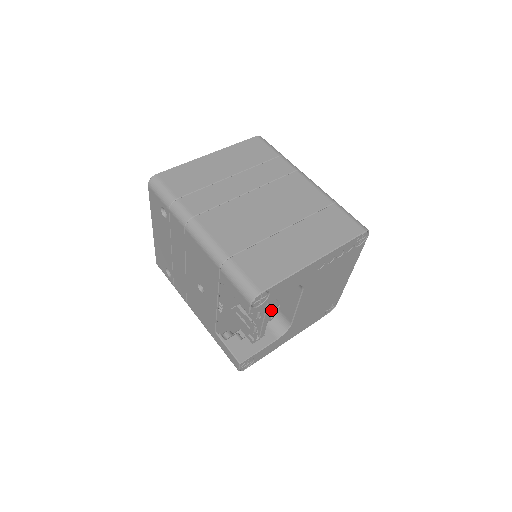
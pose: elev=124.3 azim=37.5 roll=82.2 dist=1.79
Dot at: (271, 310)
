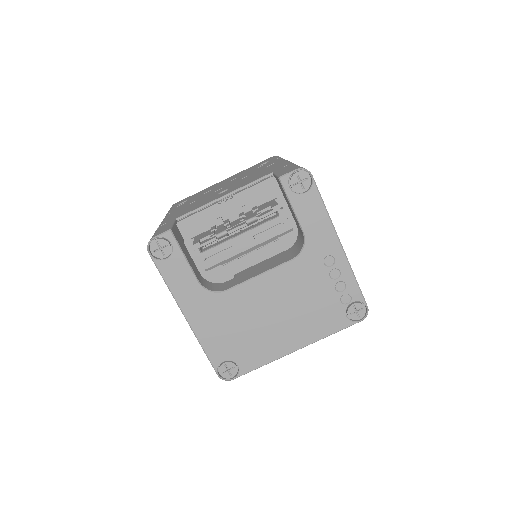
Dot at: occluded
